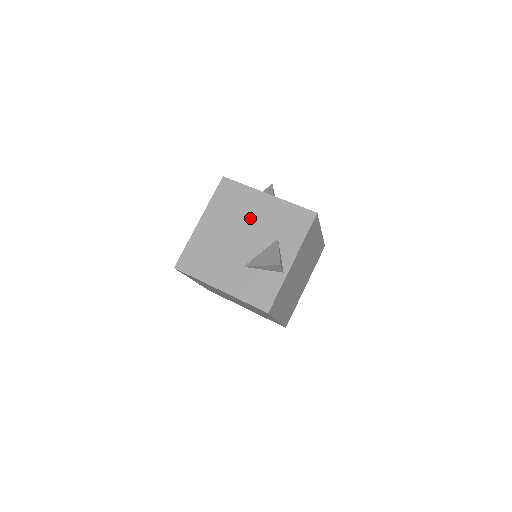
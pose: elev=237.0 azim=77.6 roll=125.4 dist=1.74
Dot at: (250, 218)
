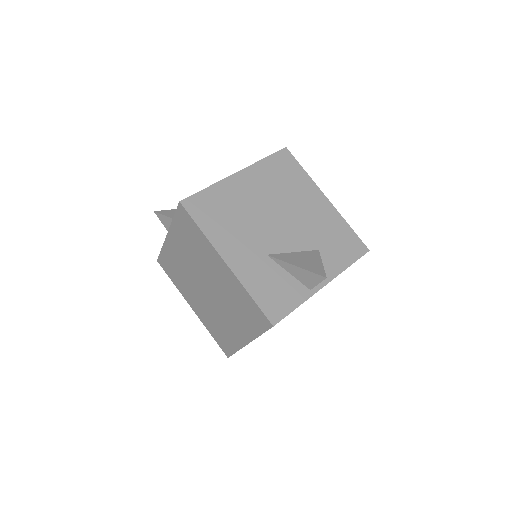
Dot at: (297, 208)
